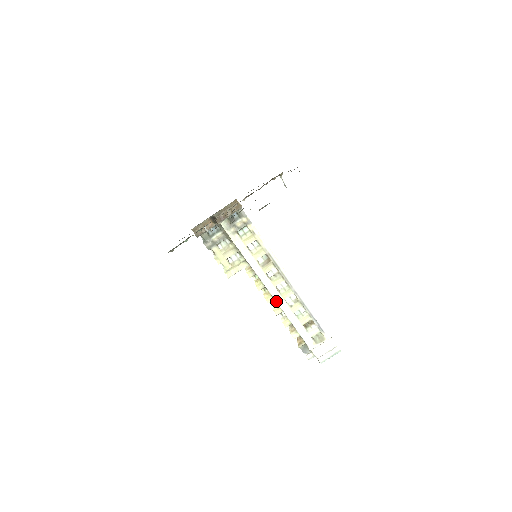
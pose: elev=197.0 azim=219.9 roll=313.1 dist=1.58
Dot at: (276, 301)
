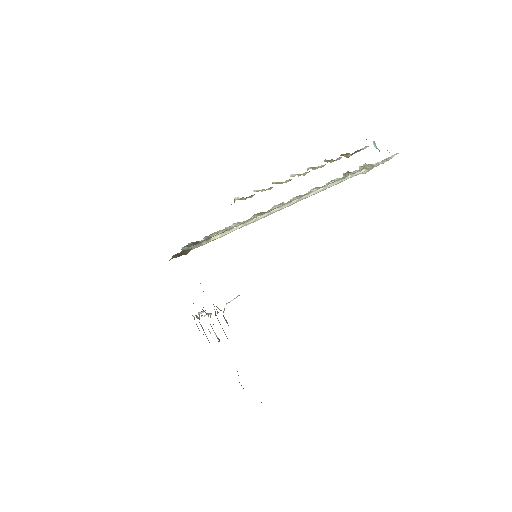
Dot at: occluded
